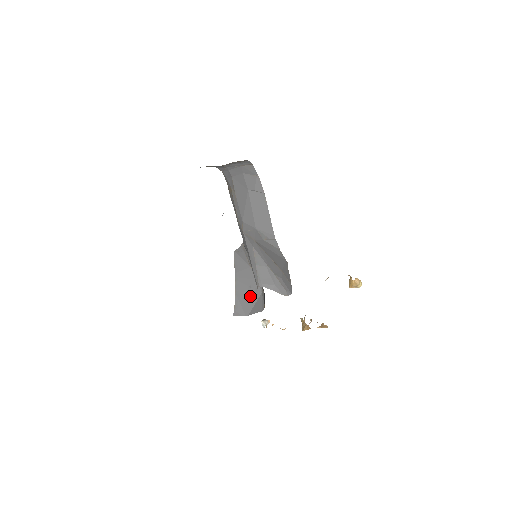
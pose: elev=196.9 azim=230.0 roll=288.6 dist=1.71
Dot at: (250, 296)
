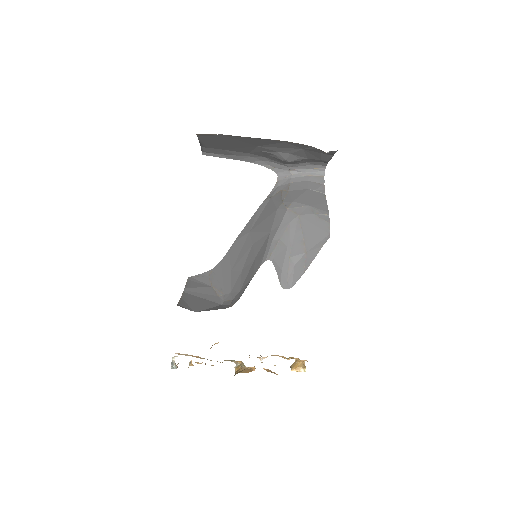
Dot at: (204, 303)
